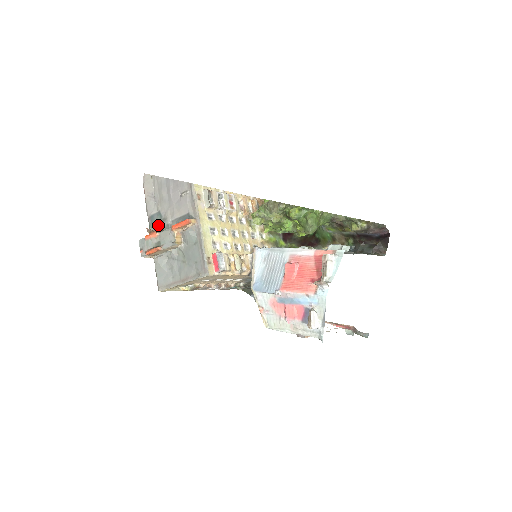
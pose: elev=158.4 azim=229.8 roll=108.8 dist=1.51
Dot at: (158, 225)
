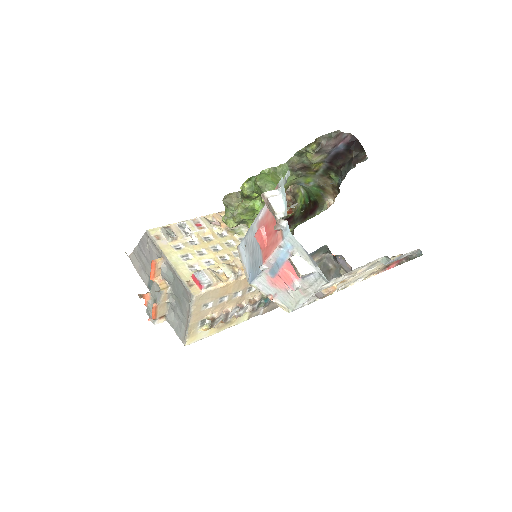
Dot at: occluded
